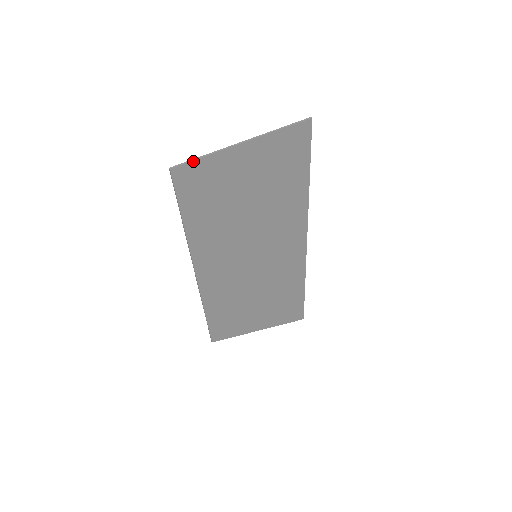
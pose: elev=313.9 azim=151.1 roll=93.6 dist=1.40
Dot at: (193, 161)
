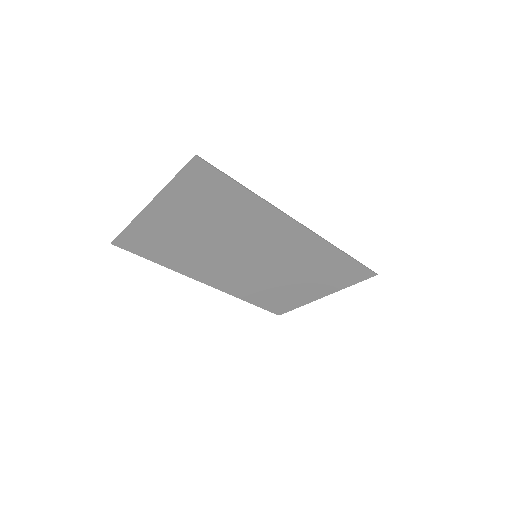
Dot at: (123, 232)
